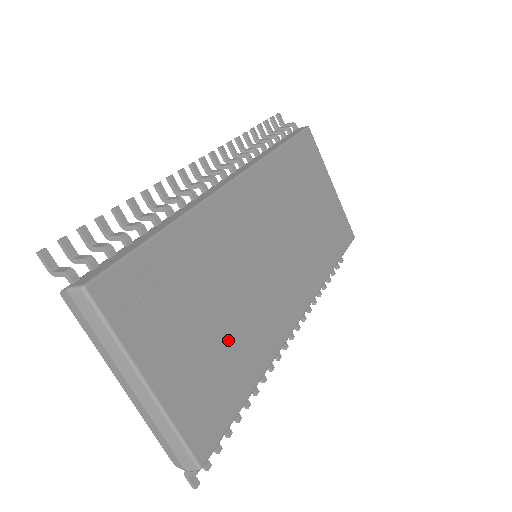
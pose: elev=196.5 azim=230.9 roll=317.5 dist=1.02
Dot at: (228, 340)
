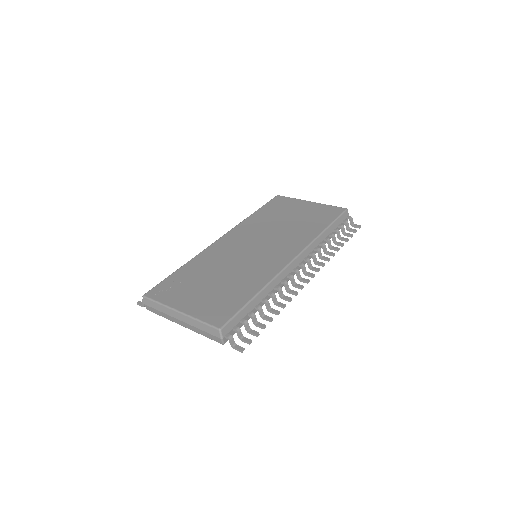
Dot at: (229, 285)
